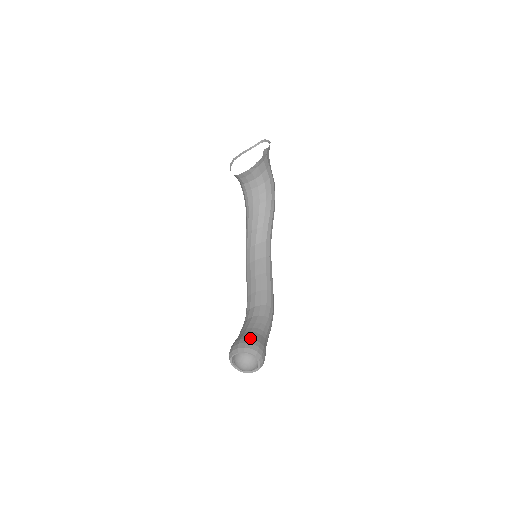
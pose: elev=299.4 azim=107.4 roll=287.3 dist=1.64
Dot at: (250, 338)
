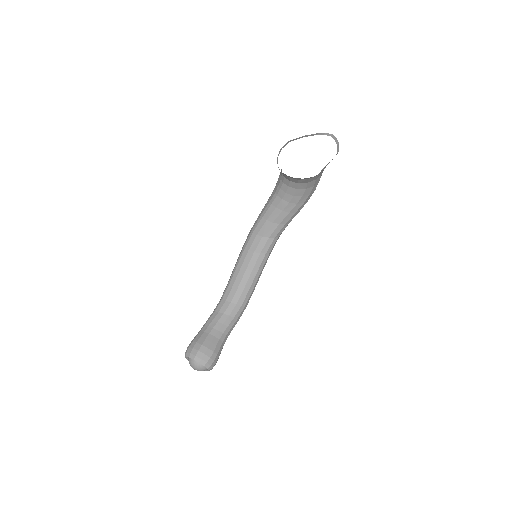
Dot at: (210, 349)
